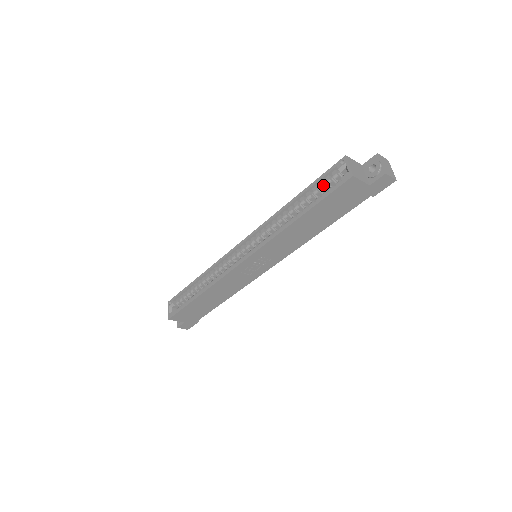
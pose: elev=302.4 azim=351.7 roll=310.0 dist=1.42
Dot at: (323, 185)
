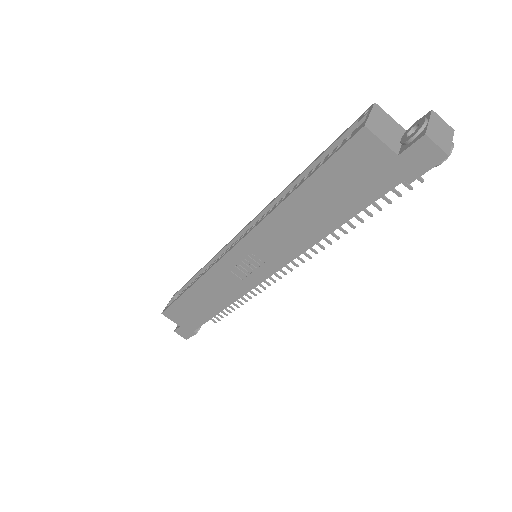
Dot at: occluded
